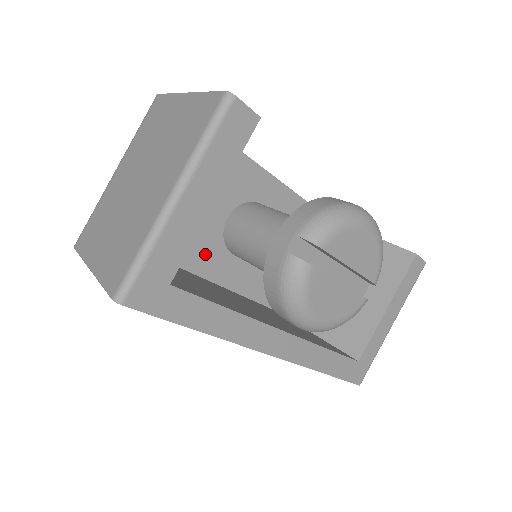
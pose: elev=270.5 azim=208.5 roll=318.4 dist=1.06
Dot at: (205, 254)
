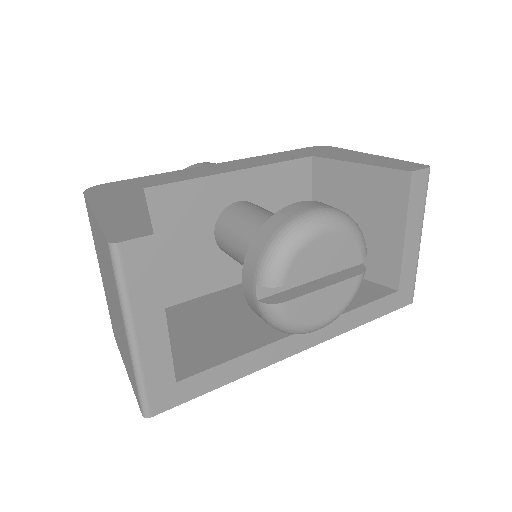
Dot at: (215, 273)
